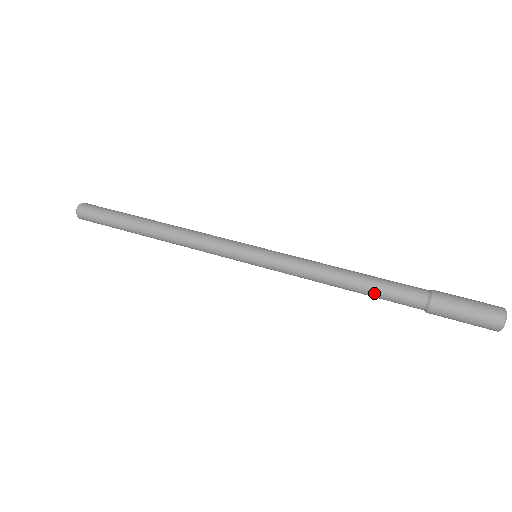
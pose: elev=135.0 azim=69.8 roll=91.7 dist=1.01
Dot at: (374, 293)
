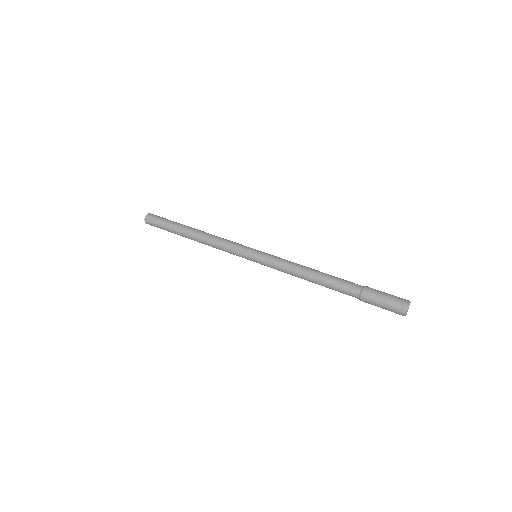
Dot at: (328, 284)
